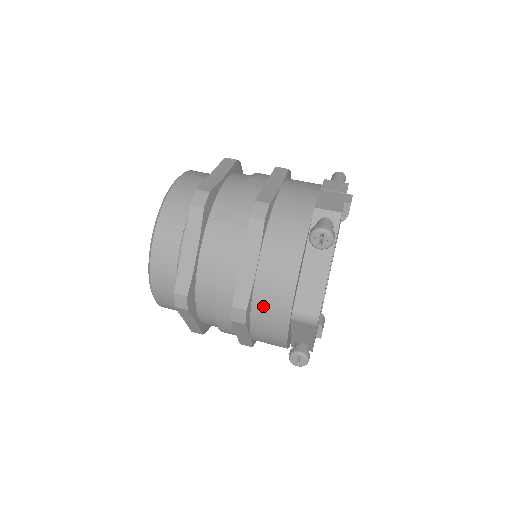
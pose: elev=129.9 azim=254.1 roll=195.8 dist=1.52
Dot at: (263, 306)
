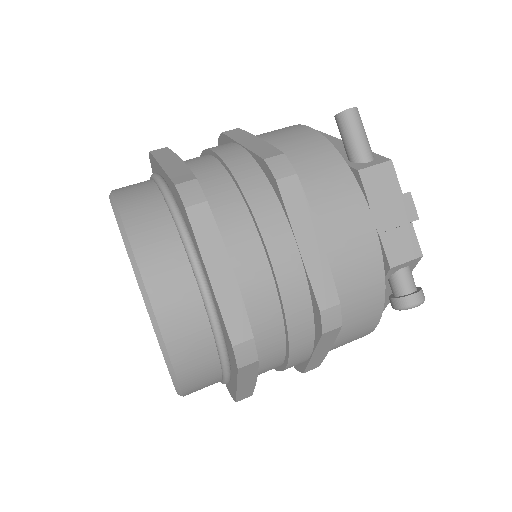
Dot at: occluded
